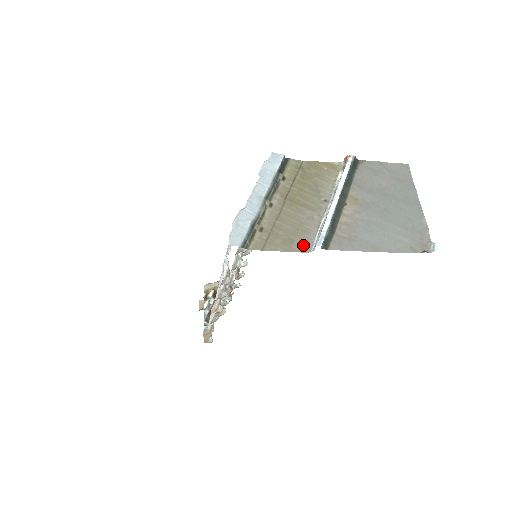
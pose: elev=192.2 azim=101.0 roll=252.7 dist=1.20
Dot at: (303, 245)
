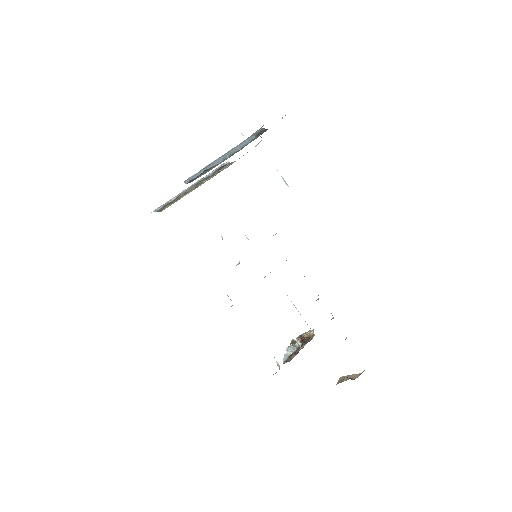
Dot at: occluded
